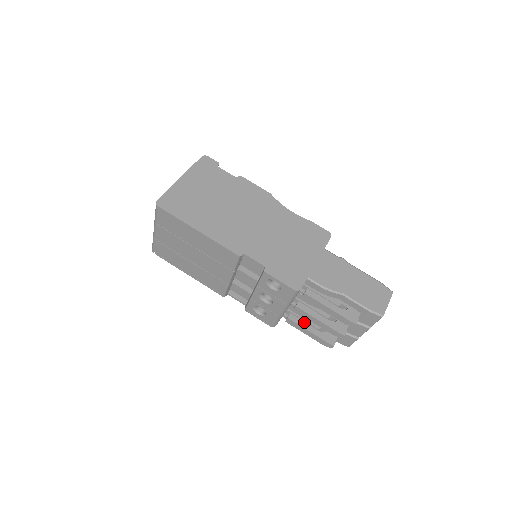
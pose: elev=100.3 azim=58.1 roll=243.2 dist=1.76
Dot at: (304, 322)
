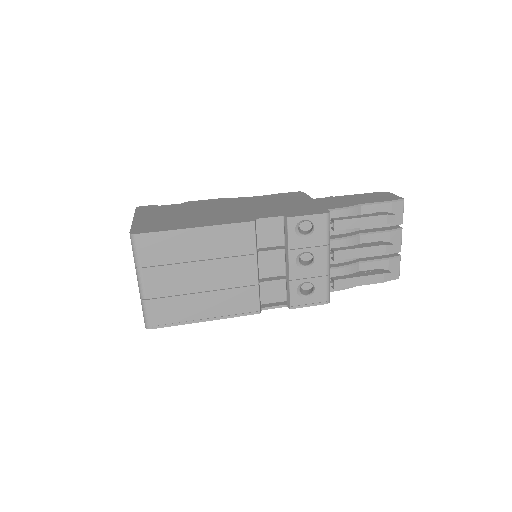
Dot at: (349, 275)
